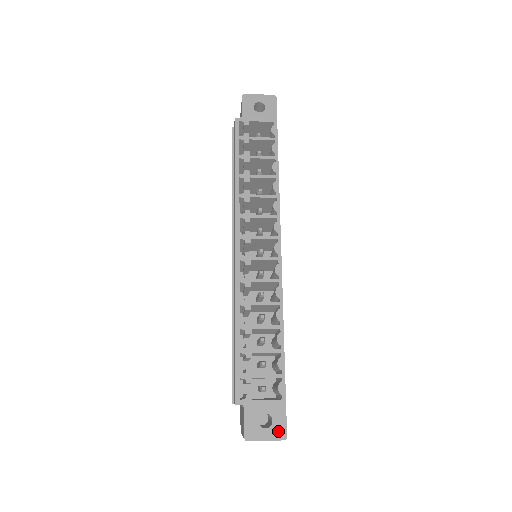
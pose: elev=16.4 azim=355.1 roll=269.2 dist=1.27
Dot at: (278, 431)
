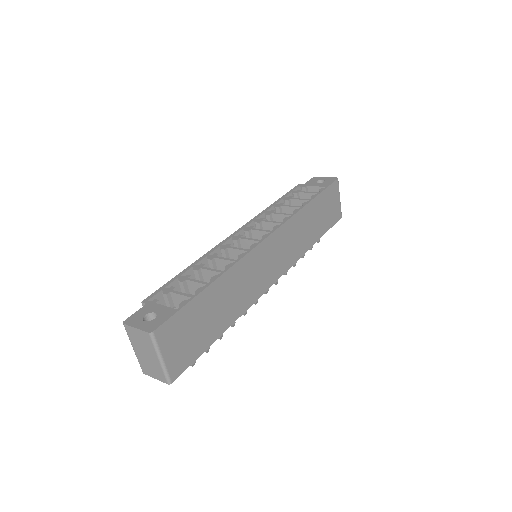
Dot at: (151, 326)
